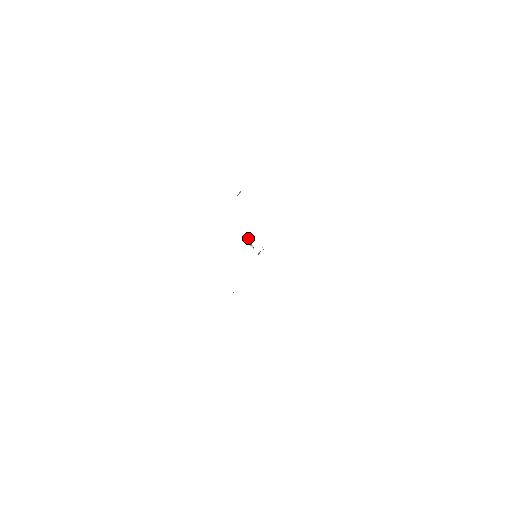
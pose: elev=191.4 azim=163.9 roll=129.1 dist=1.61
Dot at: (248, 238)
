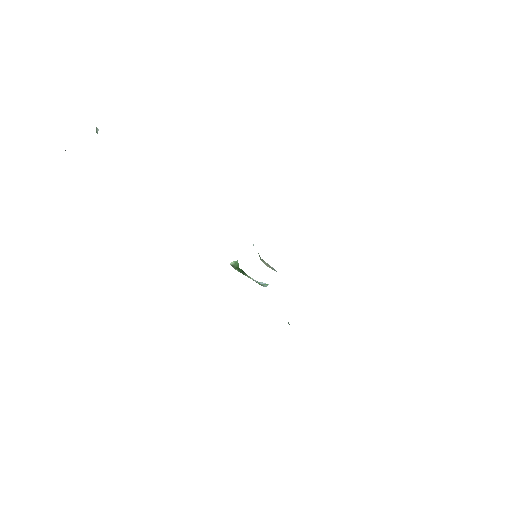
Dot at: (235, 263)
